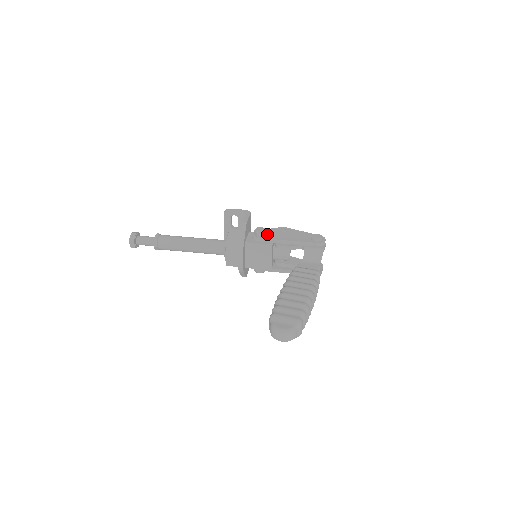
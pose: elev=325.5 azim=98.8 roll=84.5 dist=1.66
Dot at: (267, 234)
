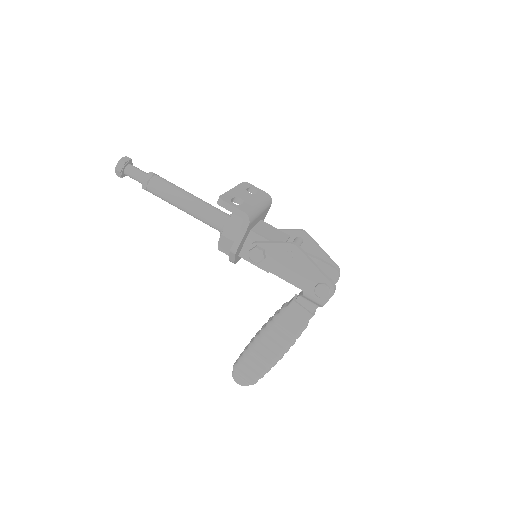
Dot at: (266, 257)
